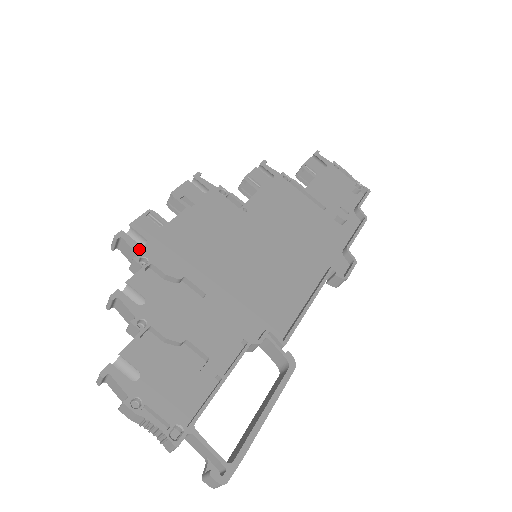
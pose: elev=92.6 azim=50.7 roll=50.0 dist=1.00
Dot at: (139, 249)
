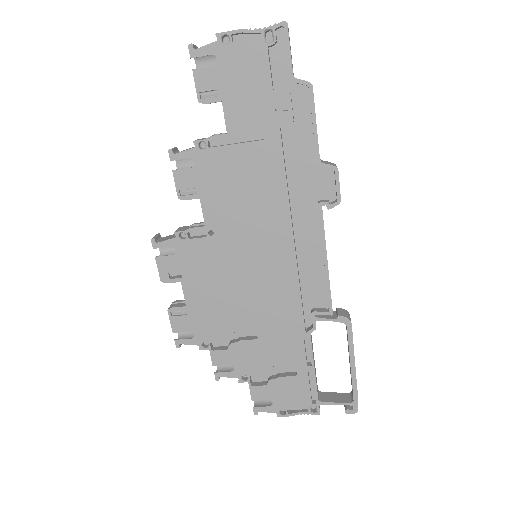
Dot at: (195, 341)
